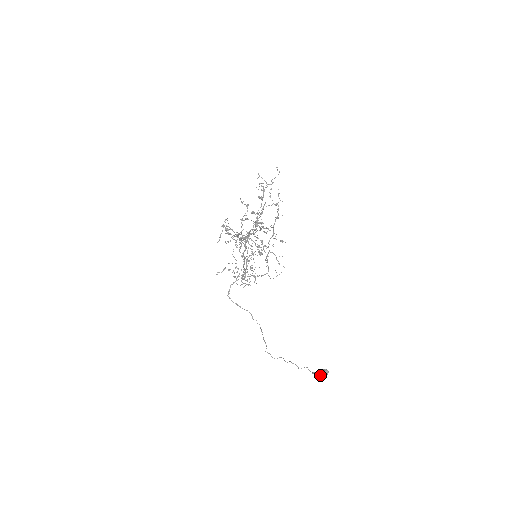
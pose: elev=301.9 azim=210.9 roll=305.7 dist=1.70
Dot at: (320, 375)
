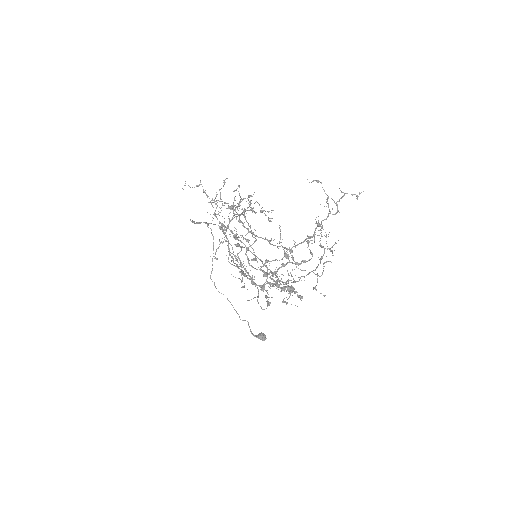
Dot at: (257, 337)
